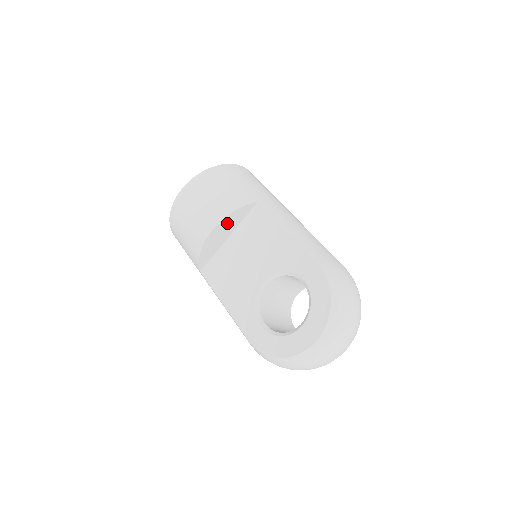
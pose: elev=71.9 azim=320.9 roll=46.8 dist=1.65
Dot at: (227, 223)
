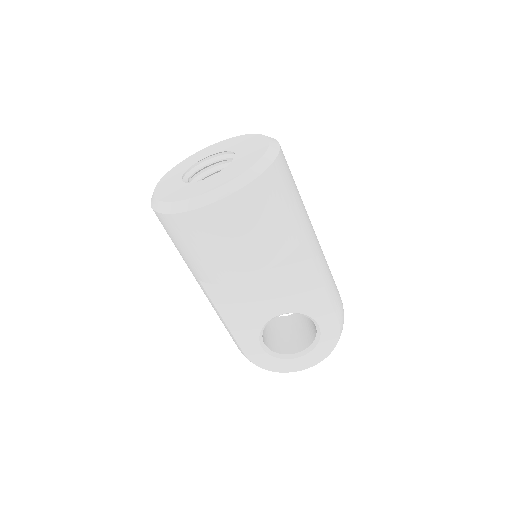
Dot at: occluded
